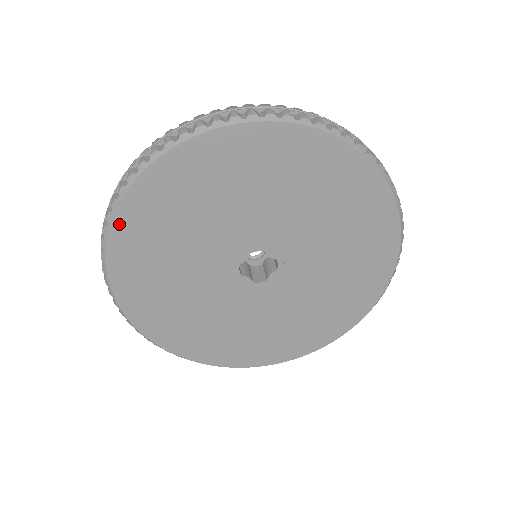
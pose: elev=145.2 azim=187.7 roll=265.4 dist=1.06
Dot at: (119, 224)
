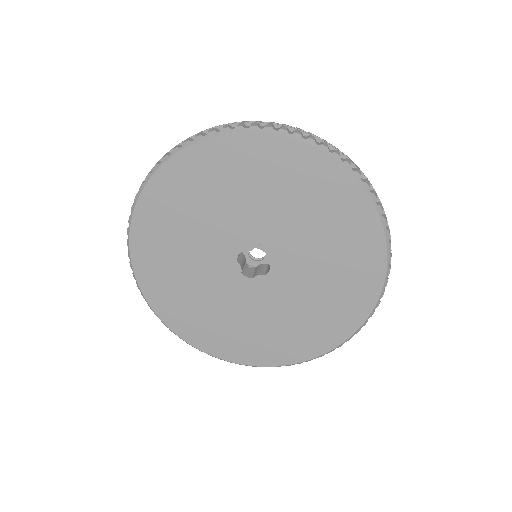
Dot at: (162, 314)
